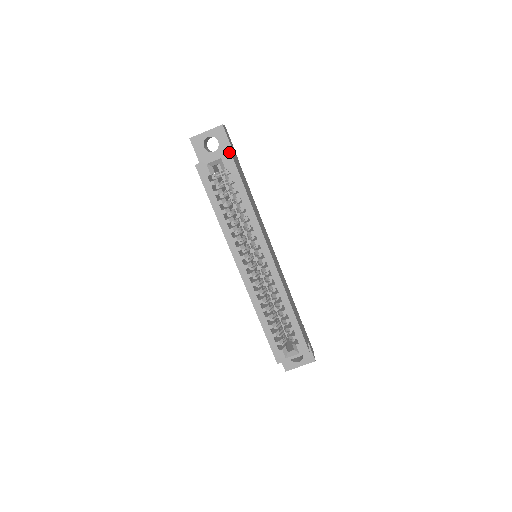
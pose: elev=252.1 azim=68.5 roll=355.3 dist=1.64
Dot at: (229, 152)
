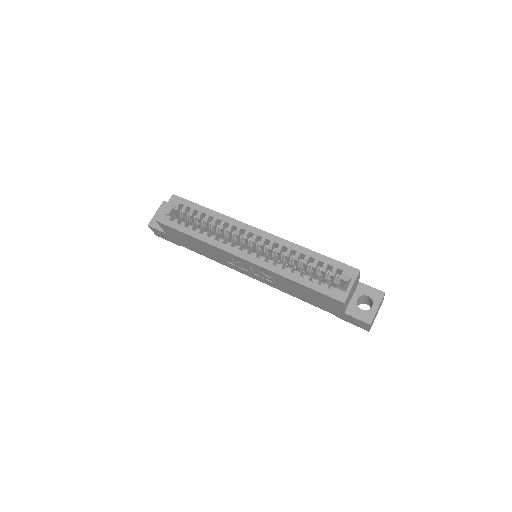
Dot at: (173, 195)
